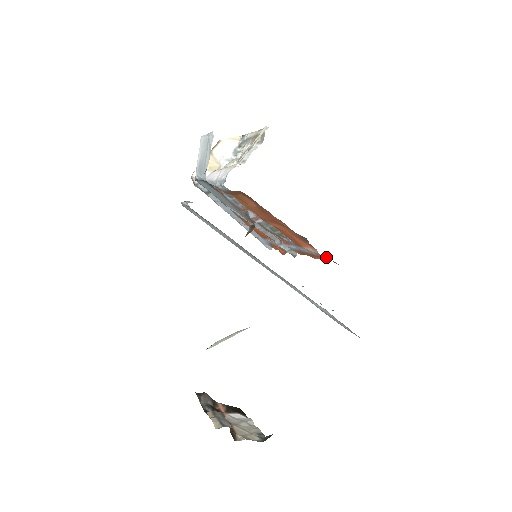
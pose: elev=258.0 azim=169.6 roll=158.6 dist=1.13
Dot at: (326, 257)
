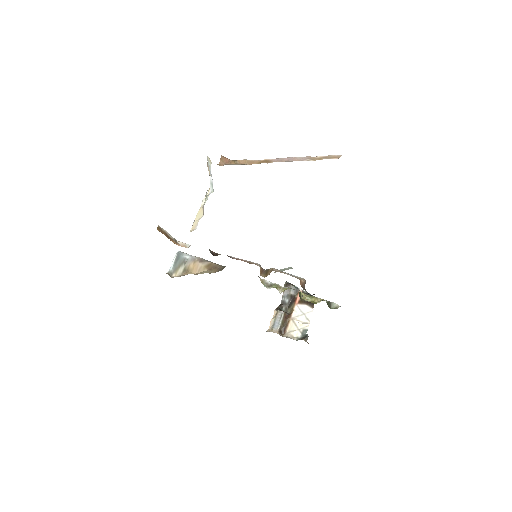
Dot at: occluded
